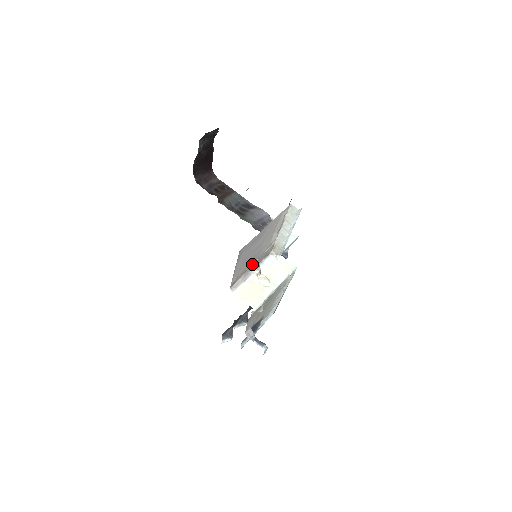
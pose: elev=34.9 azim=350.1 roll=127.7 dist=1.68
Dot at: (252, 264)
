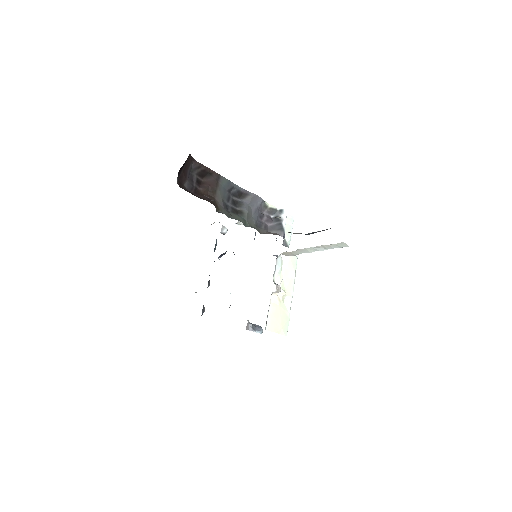
Dot at: occluded
